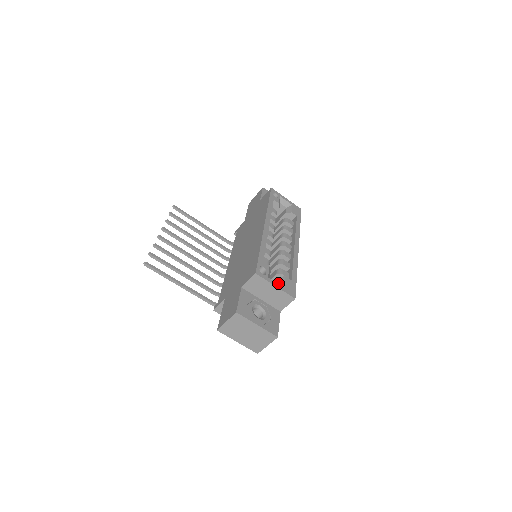
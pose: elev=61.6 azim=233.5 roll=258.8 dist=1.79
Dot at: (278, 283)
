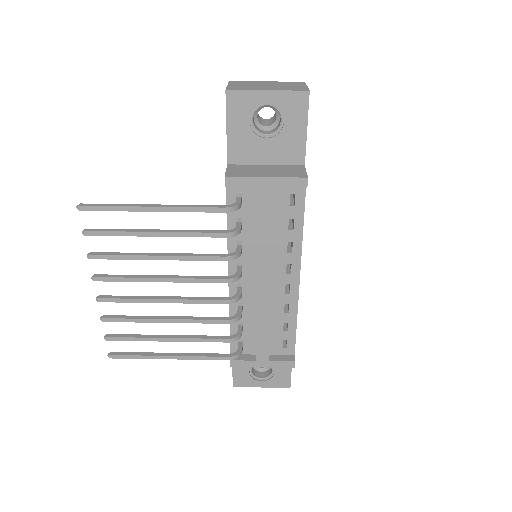
Dot at: occluded
